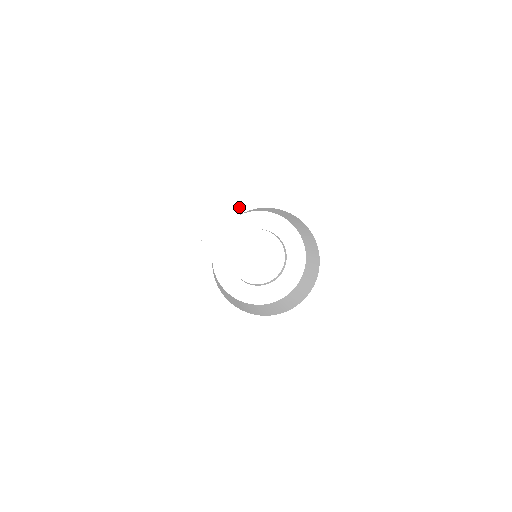
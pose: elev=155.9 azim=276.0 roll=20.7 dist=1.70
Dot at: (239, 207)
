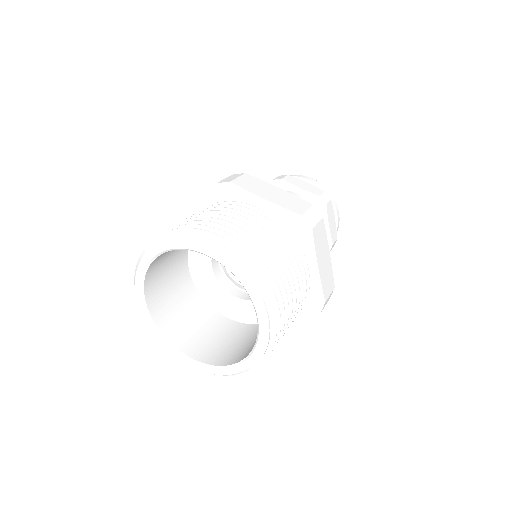
Dot at: (153, 249)
